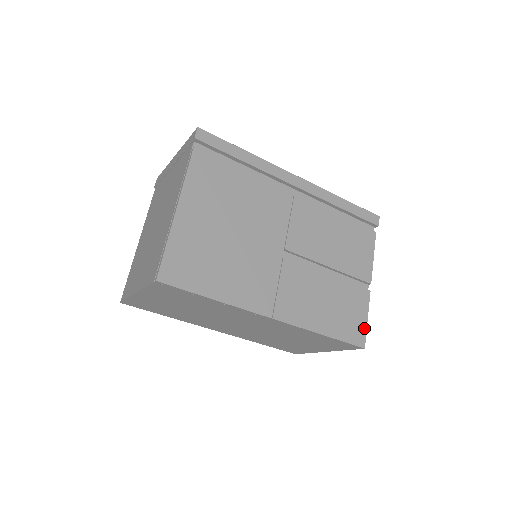
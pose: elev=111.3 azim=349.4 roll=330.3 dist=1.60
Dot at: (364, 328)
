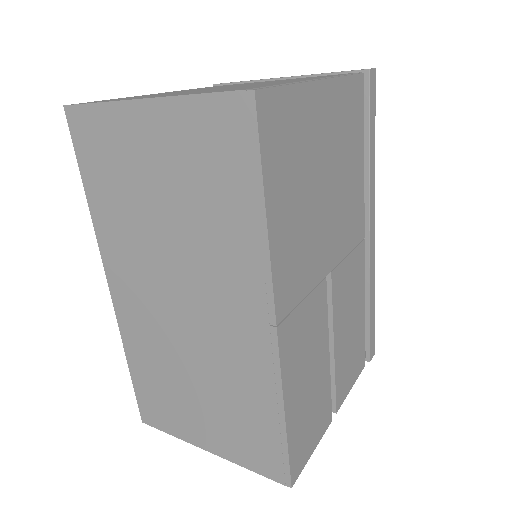
Dot at: (306, 459)
